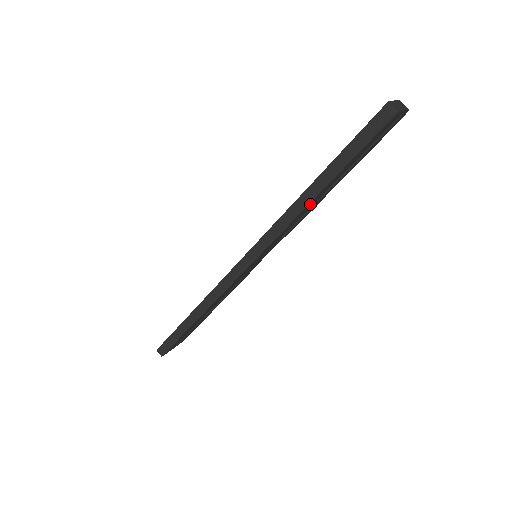
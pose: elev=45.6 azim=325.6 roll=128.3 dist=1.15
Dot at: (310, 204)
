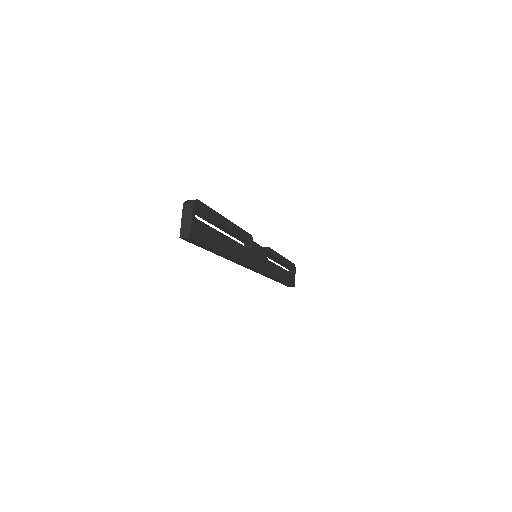
Dot at: (233, 252)
